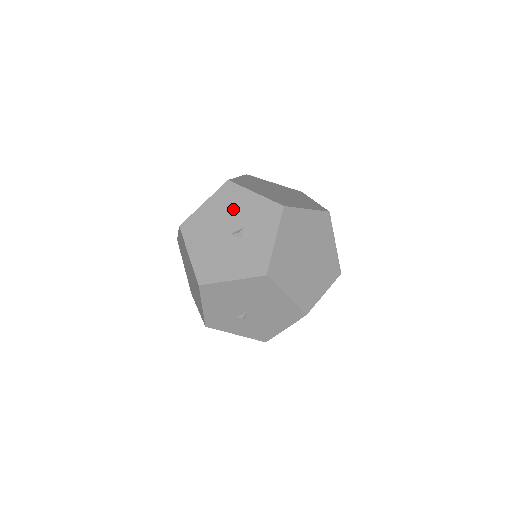
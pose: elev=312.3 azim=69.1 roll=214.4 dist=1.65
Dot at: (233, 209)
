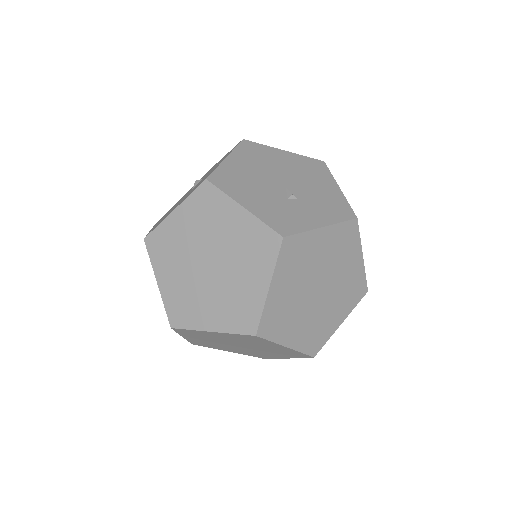
Dot at: occluded
